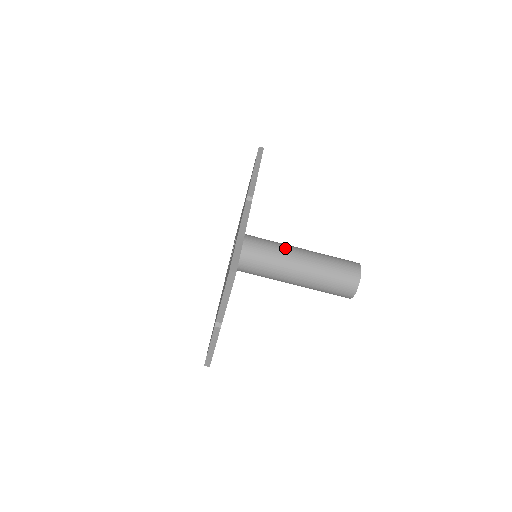
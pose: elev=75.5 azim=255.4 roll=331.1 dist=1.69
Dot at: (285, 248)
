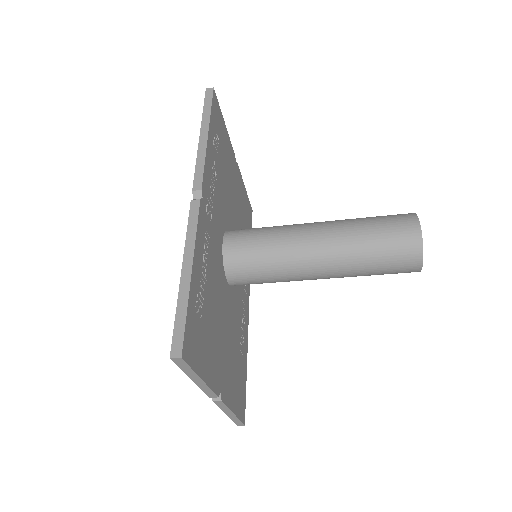
Dot at: (289, 235)
